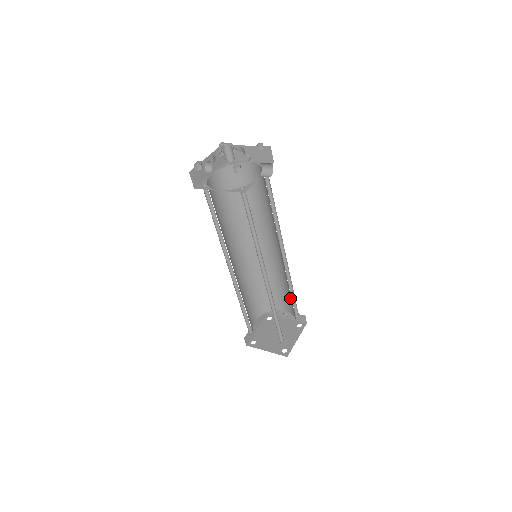
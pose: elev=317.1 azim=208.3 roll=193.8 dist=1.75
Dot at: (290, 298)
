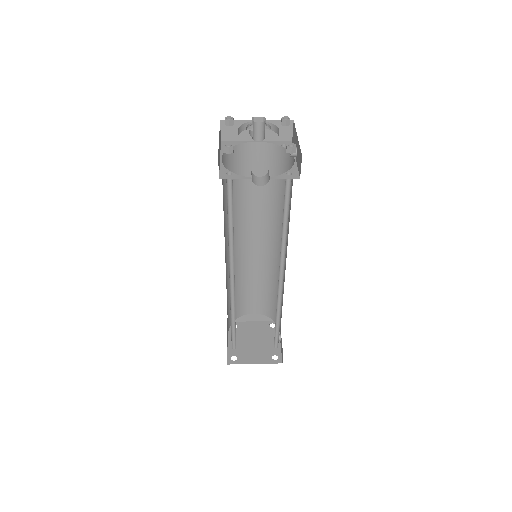
Dot at: (277, 326)
